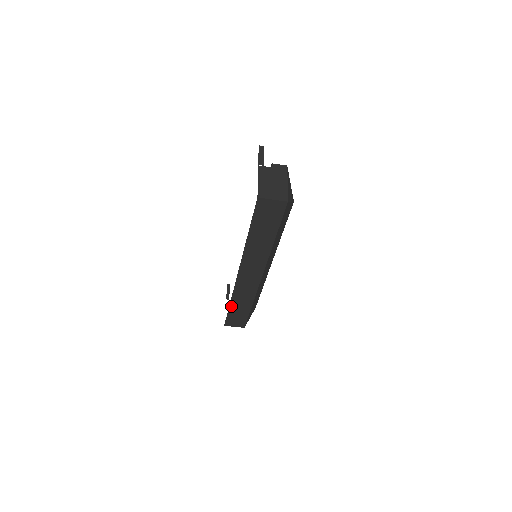
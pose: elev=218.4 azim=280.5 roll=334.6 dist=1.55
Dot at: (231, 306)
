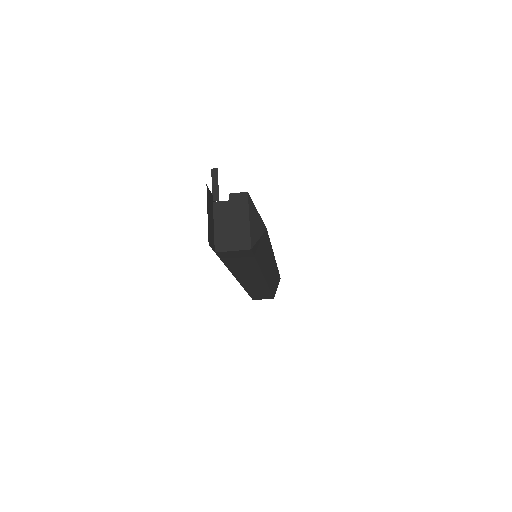
Dot at: (250, 293)
